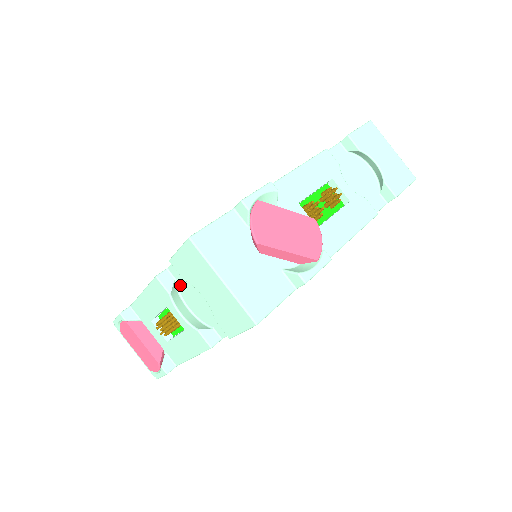
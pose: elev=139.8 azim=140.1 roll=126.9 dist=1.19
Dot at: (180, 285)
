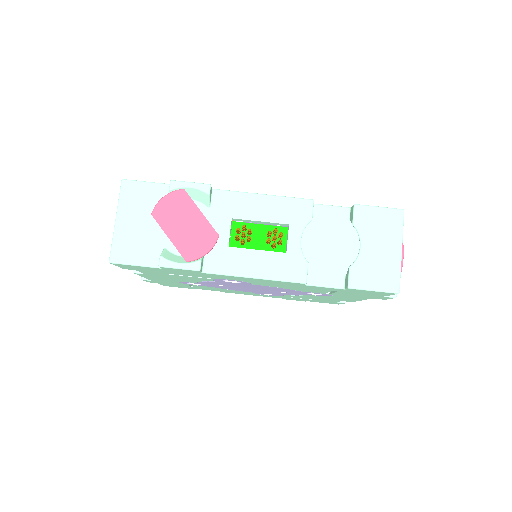
Dot at: occluded
